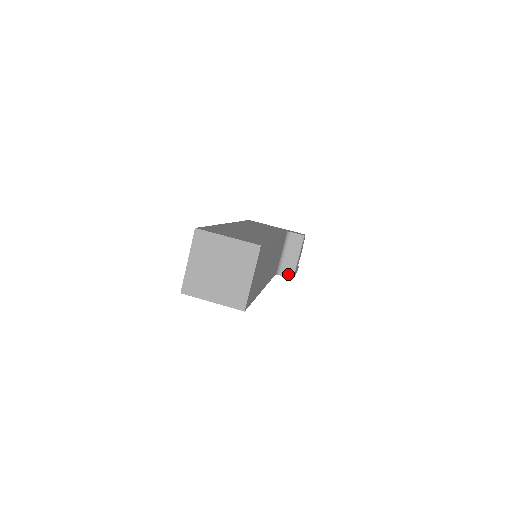
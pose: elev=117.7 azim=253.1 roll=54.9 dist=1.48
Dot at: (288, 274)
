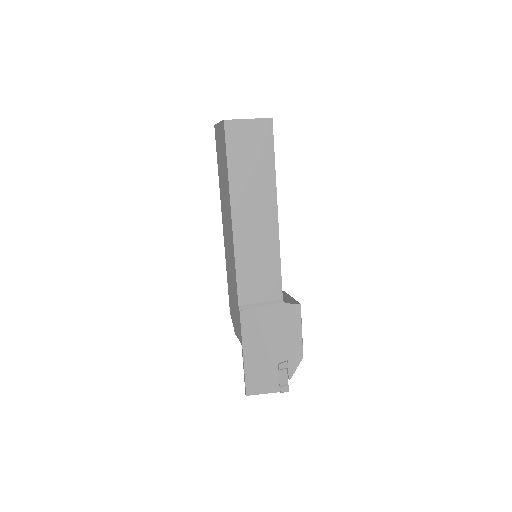
Dot at: (293, 303)
